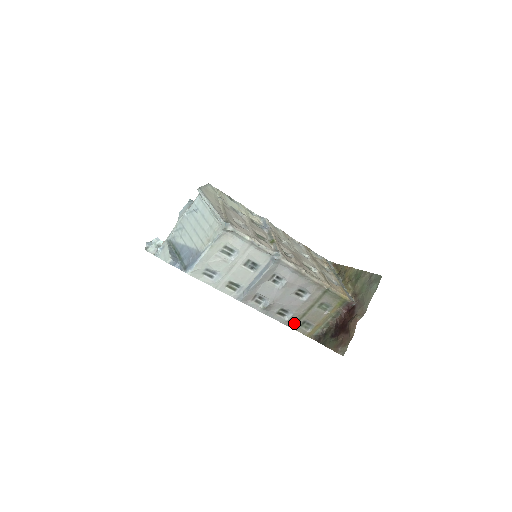
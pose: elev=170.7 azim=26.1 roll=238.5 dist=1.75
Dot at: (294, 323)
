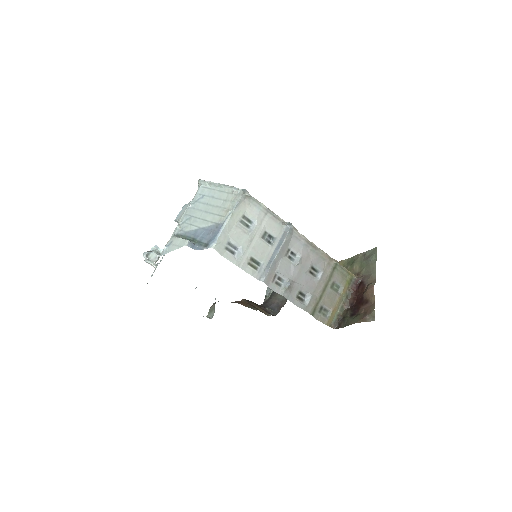
Dot at: (313, 309)
